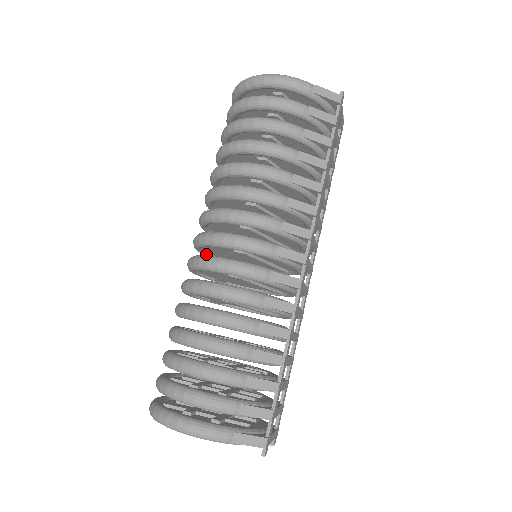
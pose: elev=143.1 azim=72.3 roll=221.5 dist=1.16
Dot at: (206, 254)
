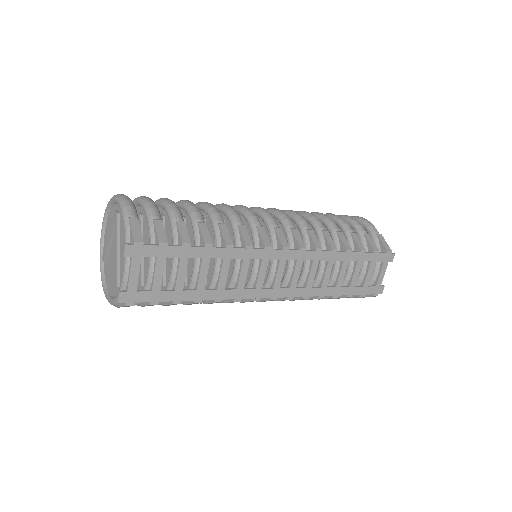
Dot at: occluded
